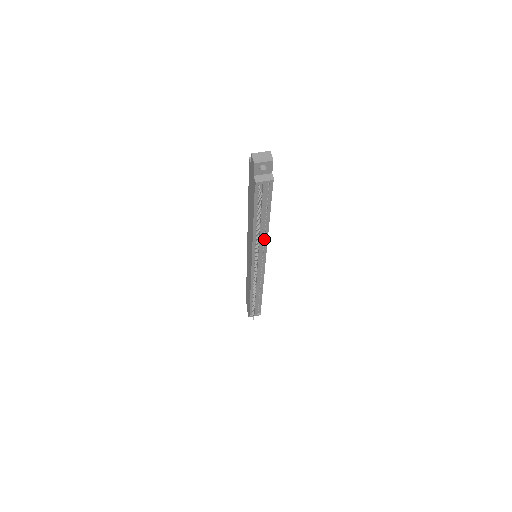
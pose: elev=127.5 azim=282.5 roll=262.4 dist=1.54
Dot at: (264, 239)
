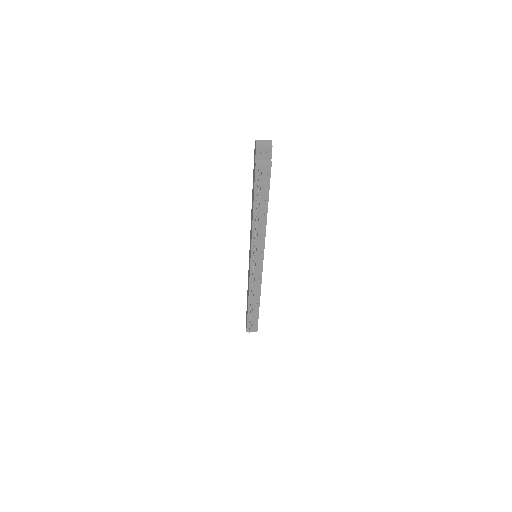
Dot at: (262, 233)
